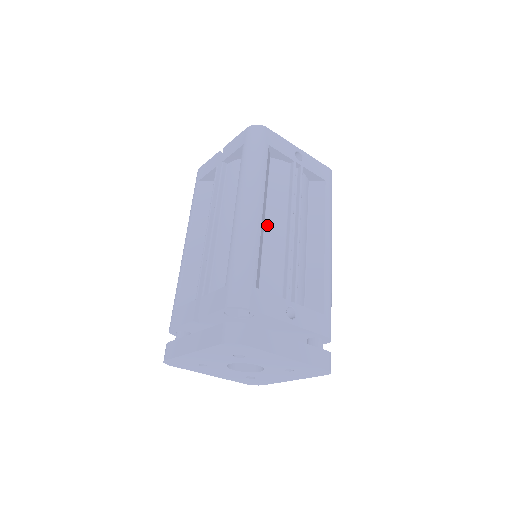
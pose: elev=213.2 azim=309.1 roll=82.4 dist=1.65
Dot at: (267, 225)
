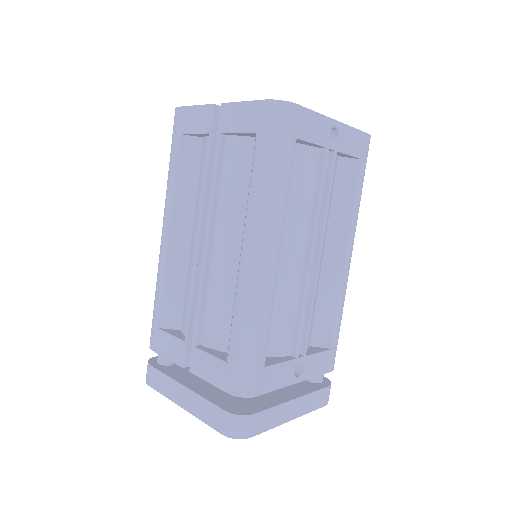
Dot at: (281, 259)
